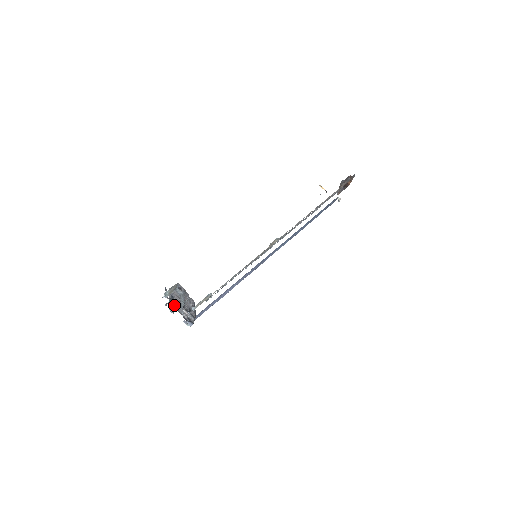
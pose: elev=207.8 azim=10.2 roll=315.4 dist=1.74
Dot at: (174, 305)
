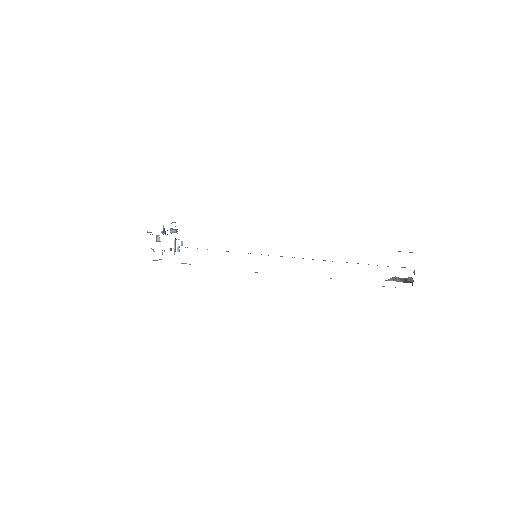
Dot at: occluded
